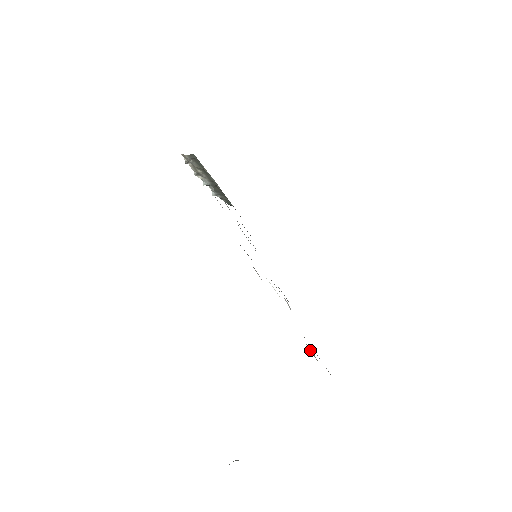
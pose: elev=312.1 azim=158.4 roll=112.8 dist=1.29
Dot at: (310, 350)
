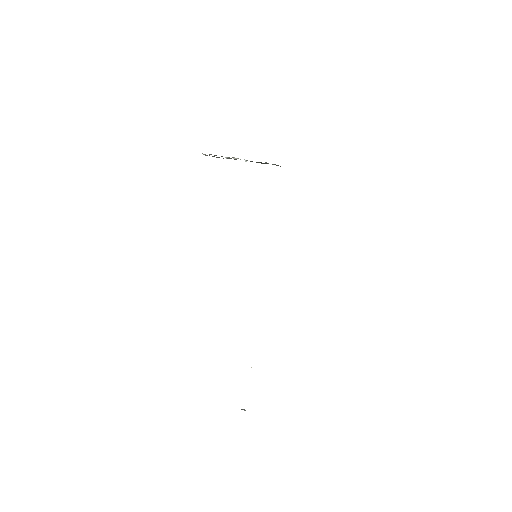
Dot at: occluded
